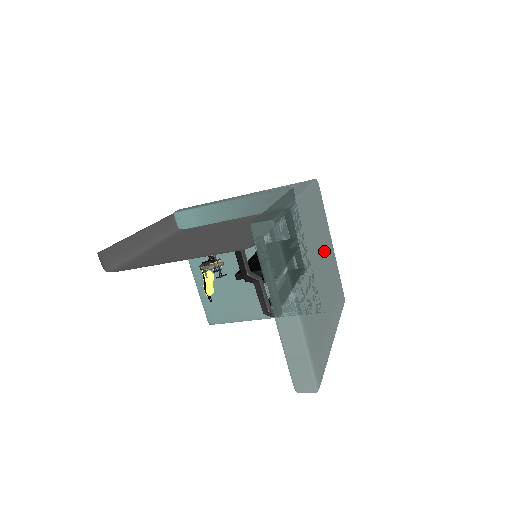
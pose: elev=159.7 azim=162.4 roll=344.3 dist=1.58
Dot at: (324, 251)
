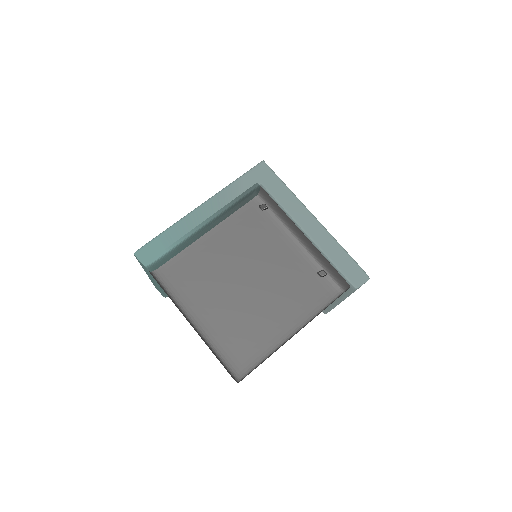
Dot at: occluded
